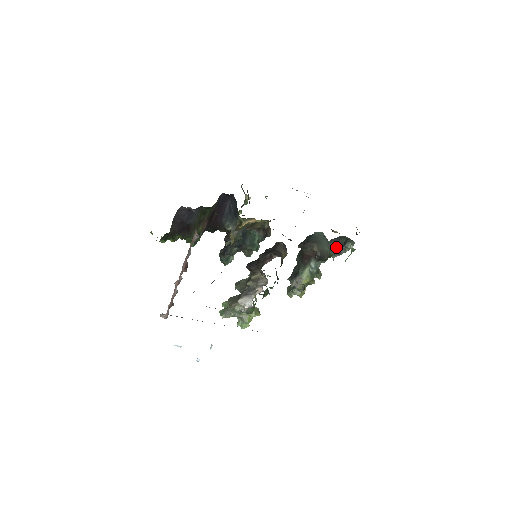
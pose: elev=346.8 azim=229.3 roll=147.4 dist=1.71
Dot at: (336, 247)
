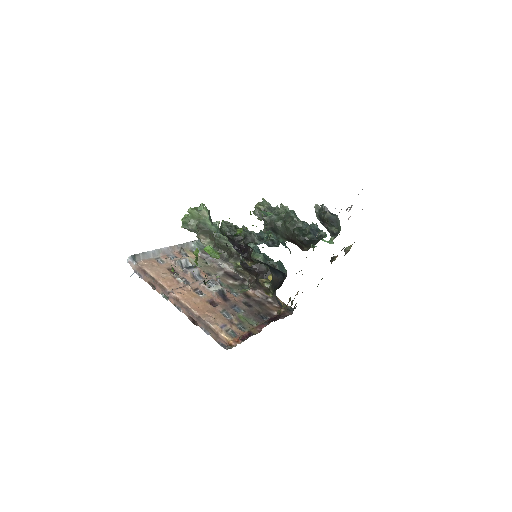
Dot at: (325, 222)
